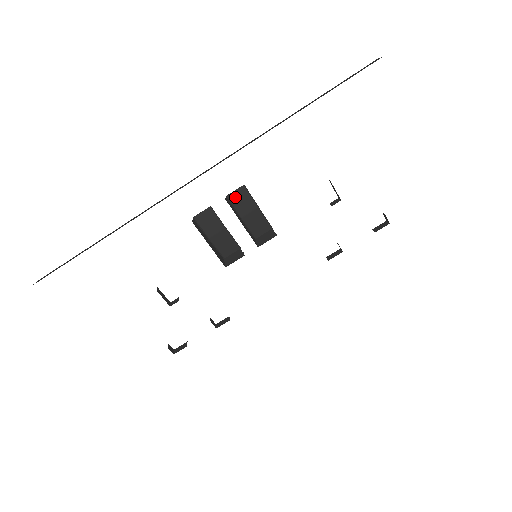
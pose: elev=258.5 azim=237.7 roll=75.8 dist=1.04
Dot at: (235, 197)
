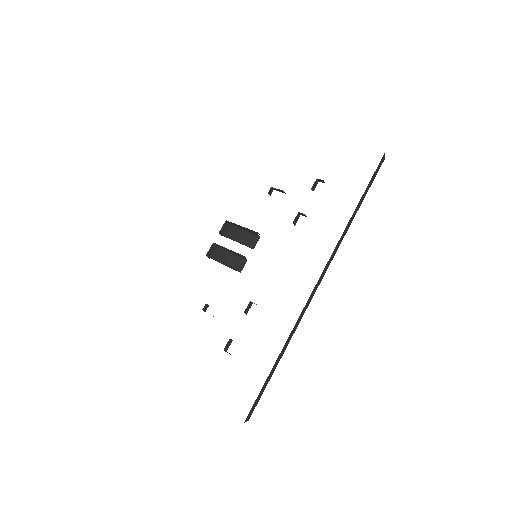
Dot at: (229, 234)
